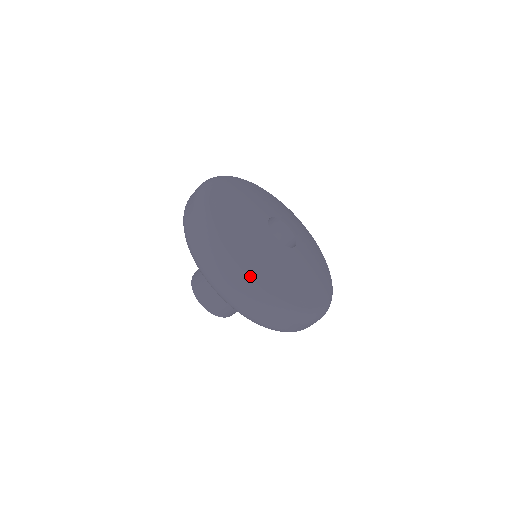
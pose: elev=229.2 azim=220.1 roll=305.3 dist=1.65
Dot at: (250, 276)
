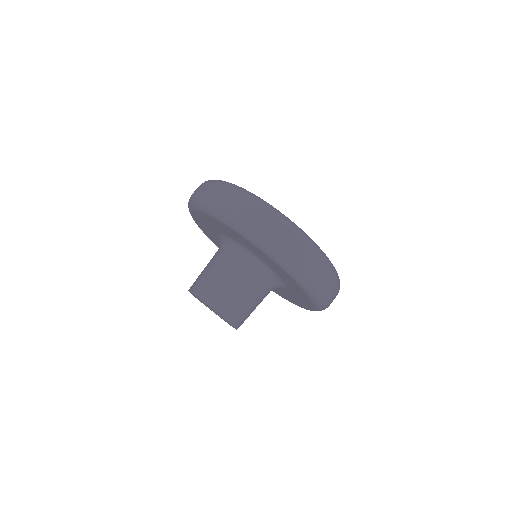
Dot at: occluded
